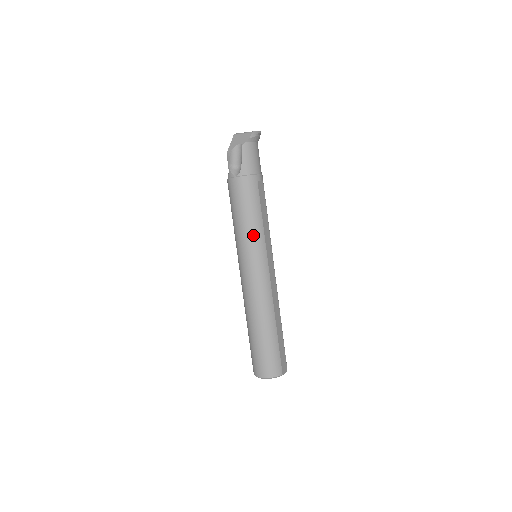
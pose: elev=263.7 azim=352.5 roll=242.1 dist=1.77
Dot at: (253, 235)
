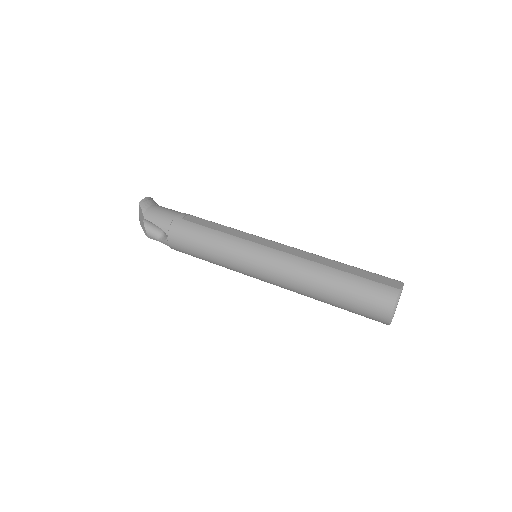
Dot at: (225, 247)
